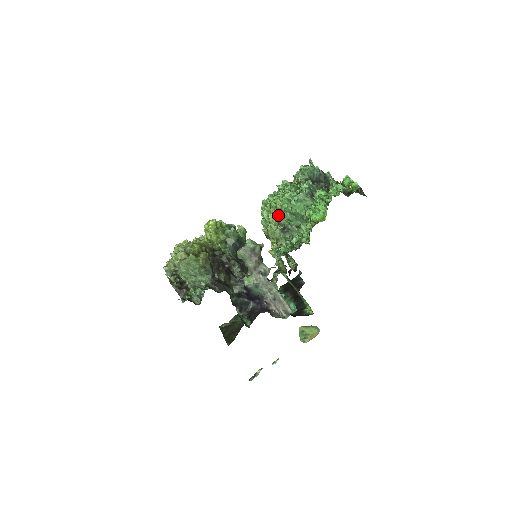
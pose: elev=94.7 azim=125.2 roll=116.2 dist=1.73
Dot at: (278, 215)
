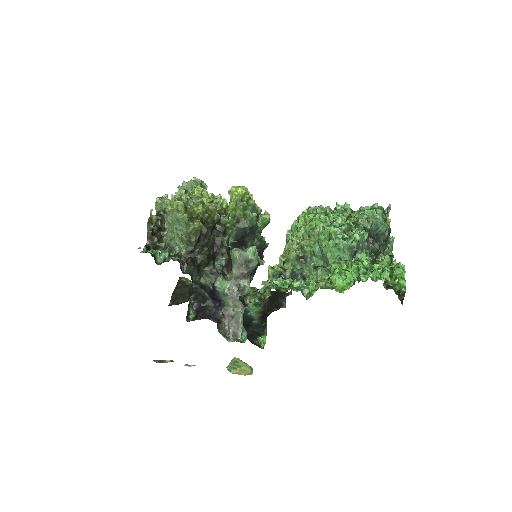
Dot at: (309, 238)
